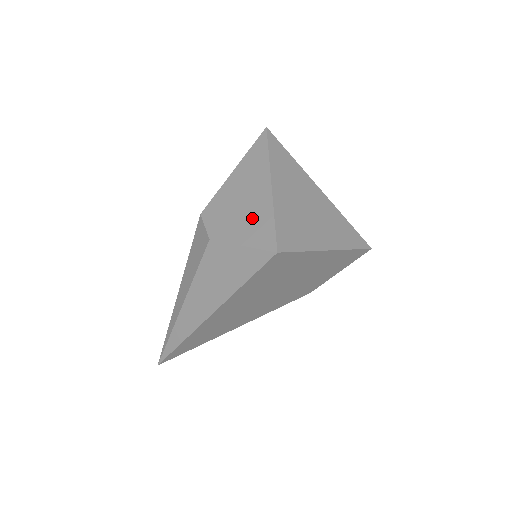
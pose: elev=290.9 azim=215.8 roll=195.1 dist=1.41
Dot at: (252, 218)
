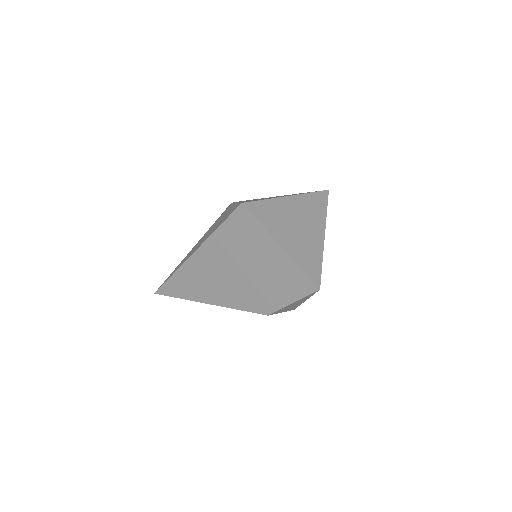
Dot at: occluded
